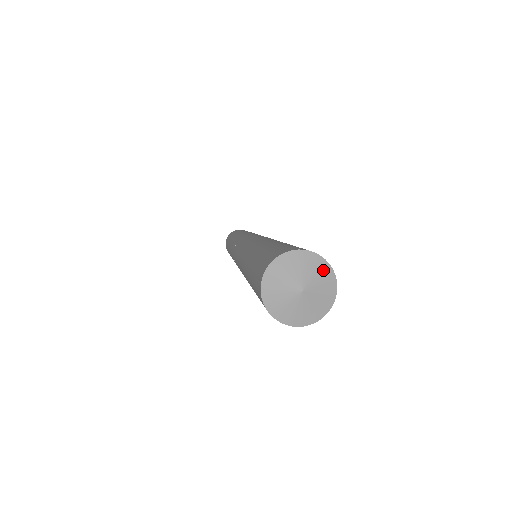
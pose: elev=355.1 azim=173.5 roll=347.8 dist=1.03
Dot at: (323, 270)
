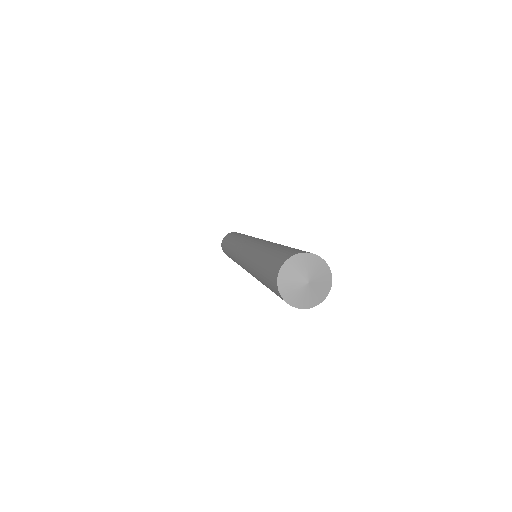
Dot at: (311, 260)
